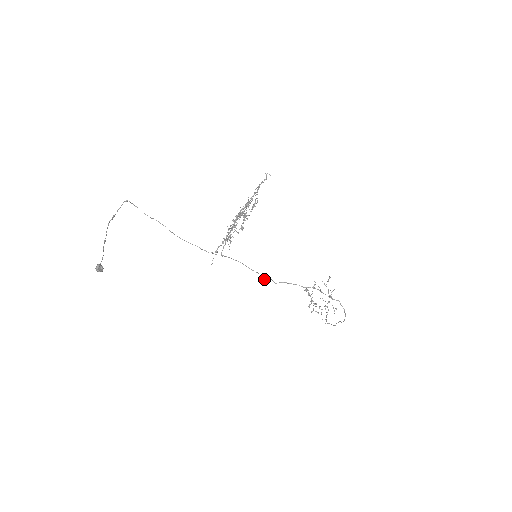
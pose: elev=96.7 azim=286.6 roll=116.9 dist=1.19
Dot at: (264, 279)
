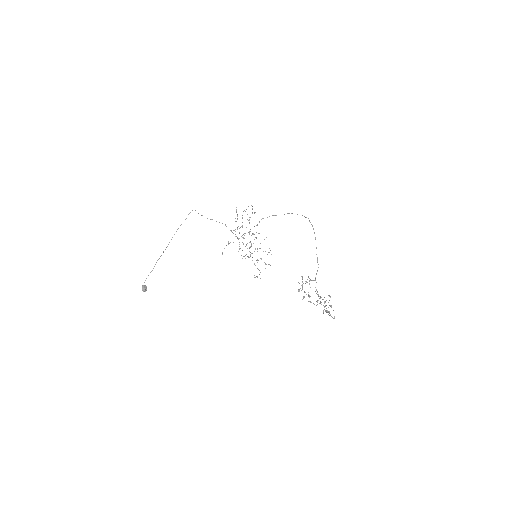
Dot at: occluded
